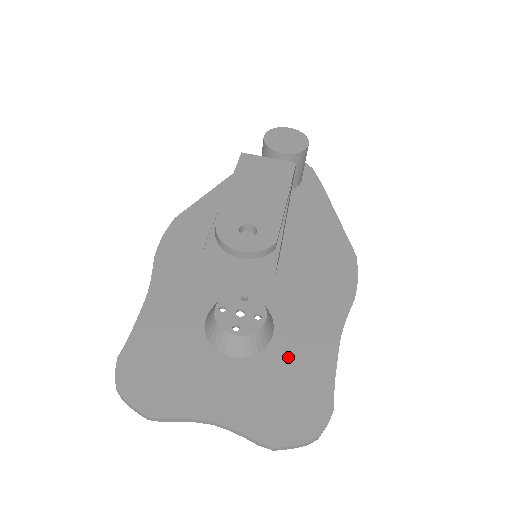
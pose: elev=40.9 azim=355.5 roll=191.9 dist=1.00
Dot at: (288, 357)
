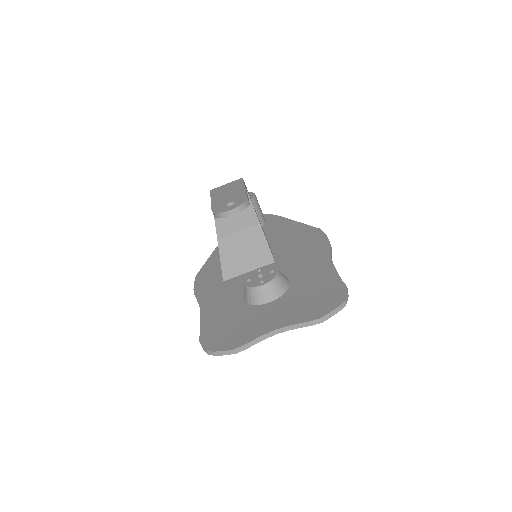
Dot at: (305, 284)
